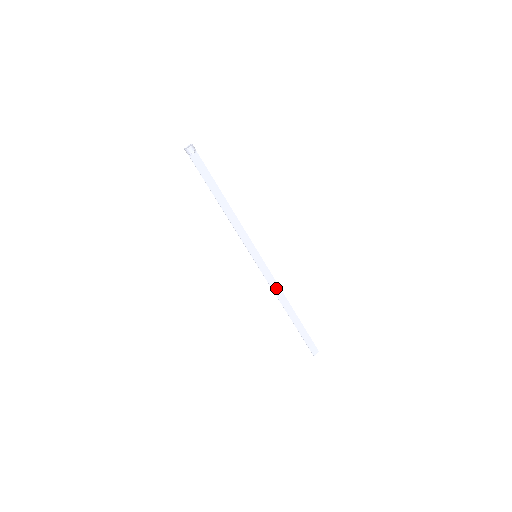
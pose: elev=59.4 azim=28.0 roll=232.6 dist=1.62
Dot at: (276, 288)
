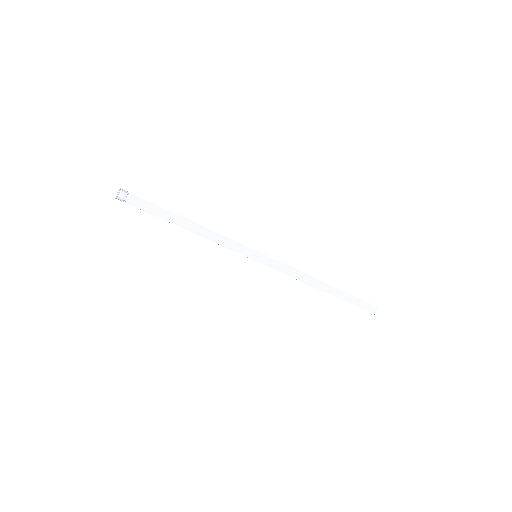
Dot at: (296, 274)
